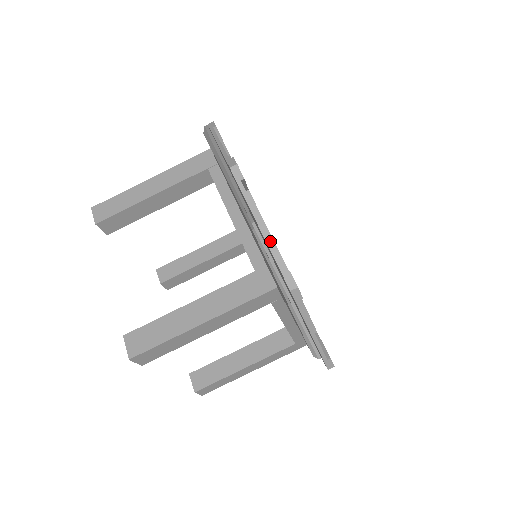
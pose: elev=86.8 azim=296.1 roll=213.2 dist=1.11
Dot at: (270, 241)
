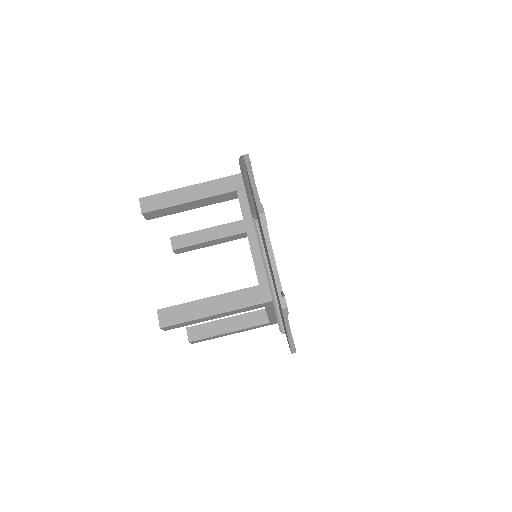
Dot at: occluded
